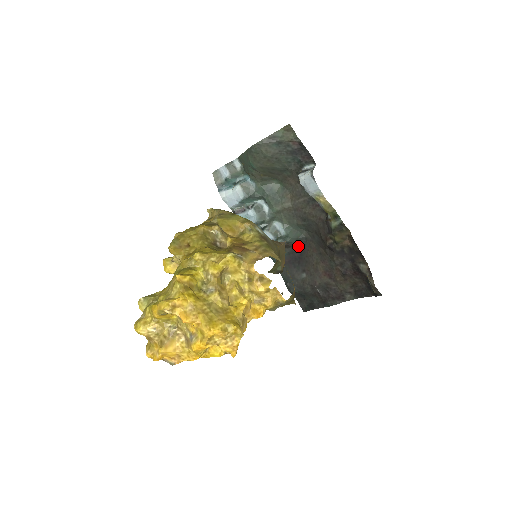
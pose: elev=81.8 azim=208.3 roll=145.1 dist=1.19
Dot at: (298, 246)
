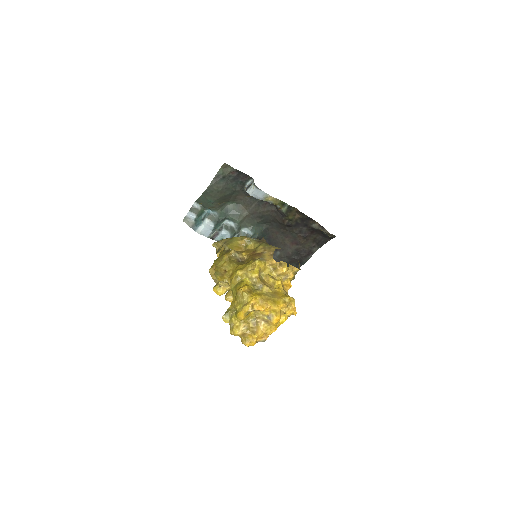
Dot at: (264, 236)
